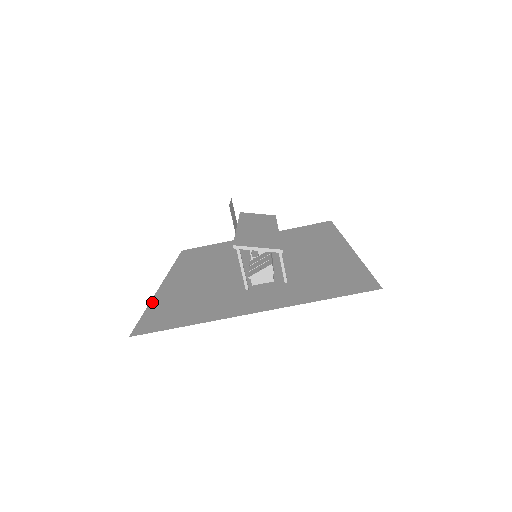
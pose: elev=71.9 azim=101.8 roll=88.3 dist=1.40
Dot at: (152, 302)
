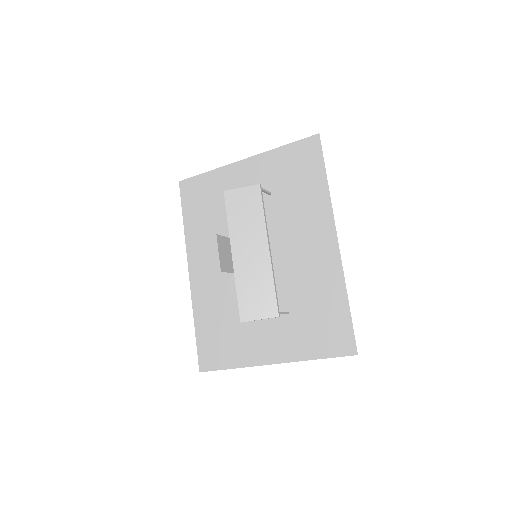
Dot at: (195, 316)
